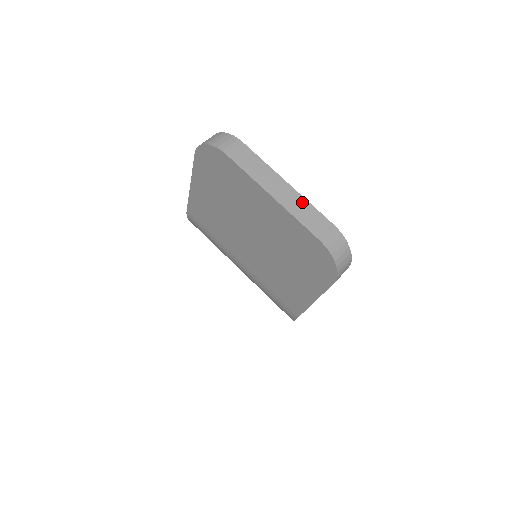
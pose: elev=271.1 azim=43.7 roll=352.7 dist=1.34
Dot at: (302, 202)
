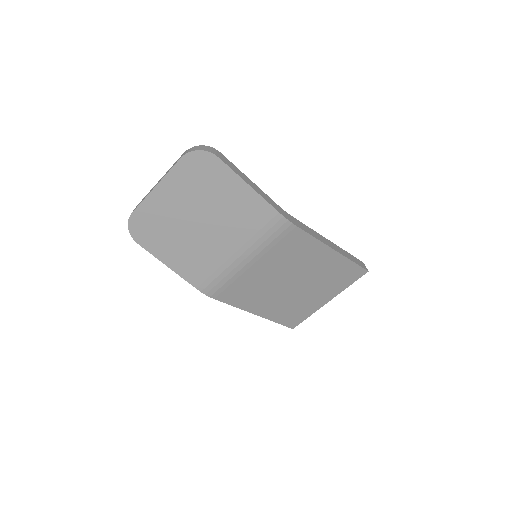
Dot at: occluded
